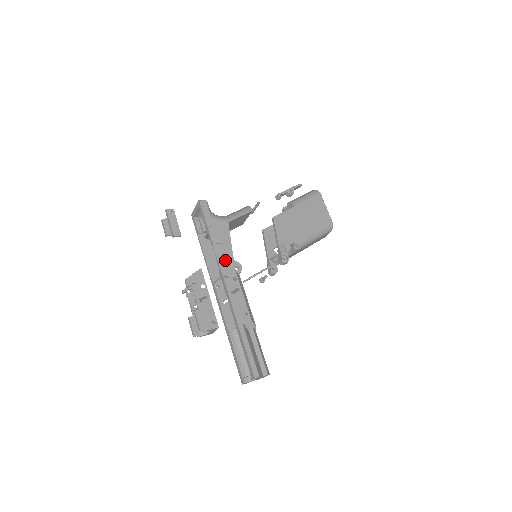
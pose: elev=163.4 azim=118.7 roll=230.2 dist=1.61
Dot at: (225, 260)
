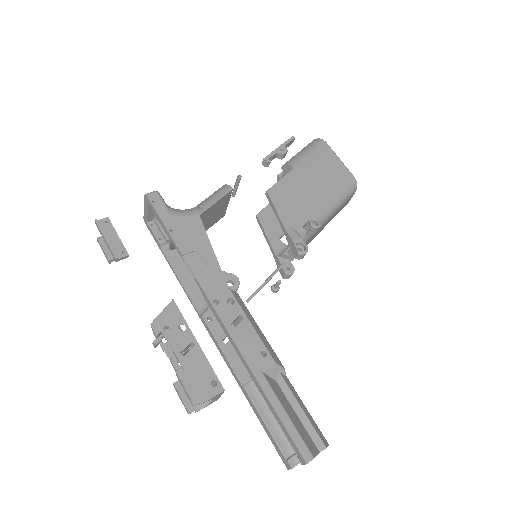
Dot at: (208, 276)
